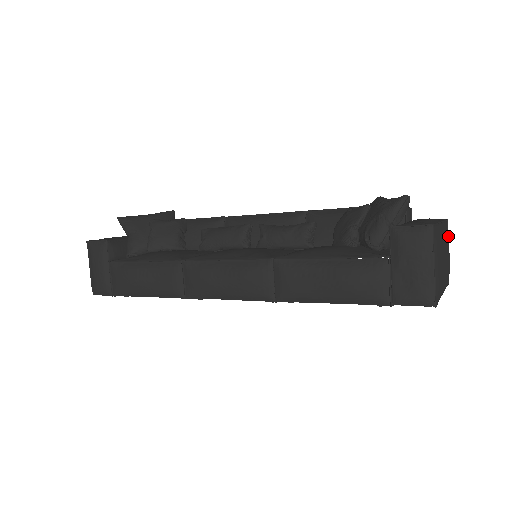
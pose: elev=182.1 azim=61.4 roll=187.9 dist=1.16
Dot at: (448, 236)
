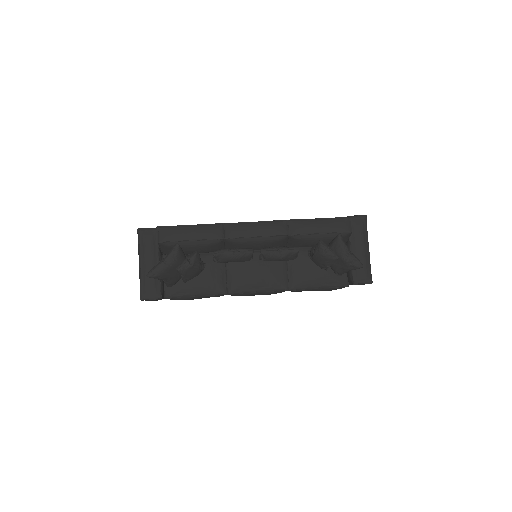
Dot at: occluded
